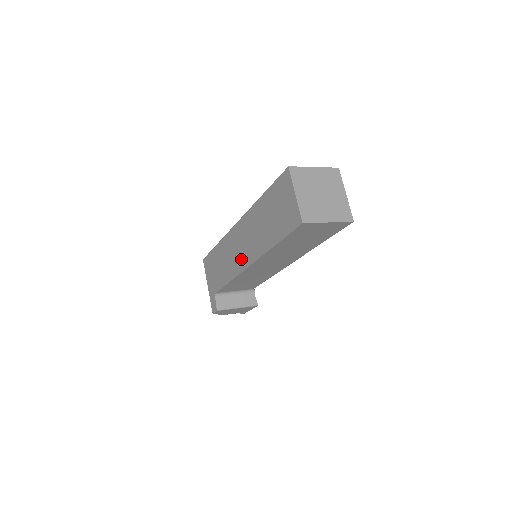
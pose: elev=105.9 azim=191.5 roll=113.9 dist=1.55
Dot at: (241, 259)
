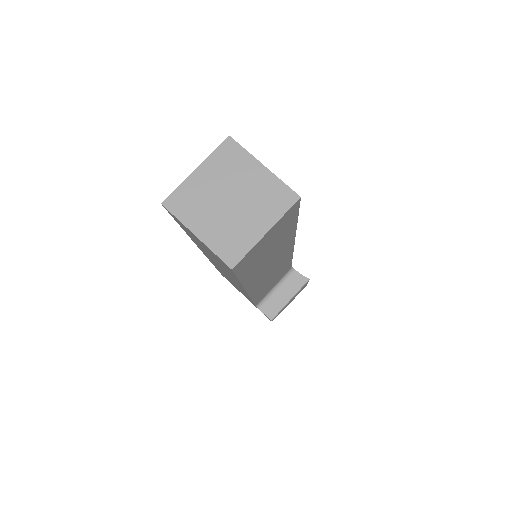
Dot at: occluded
